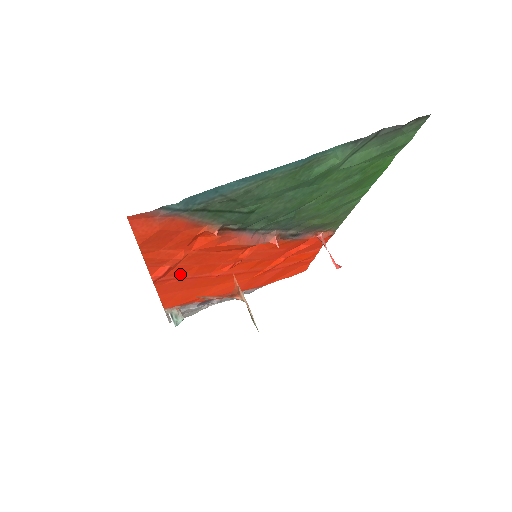
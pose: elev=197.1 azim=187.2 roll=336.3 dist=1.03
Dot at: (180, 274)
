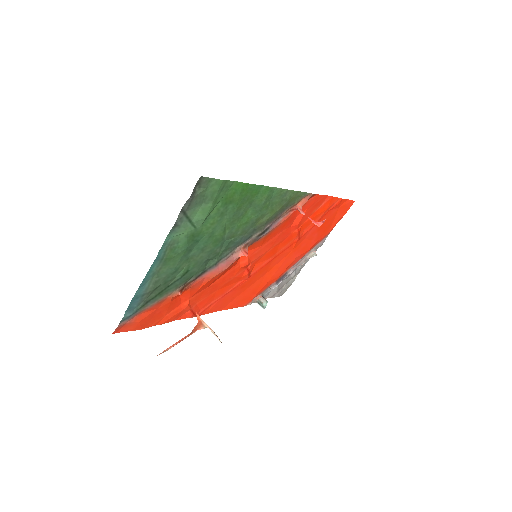
Dot at: (212, 301)
